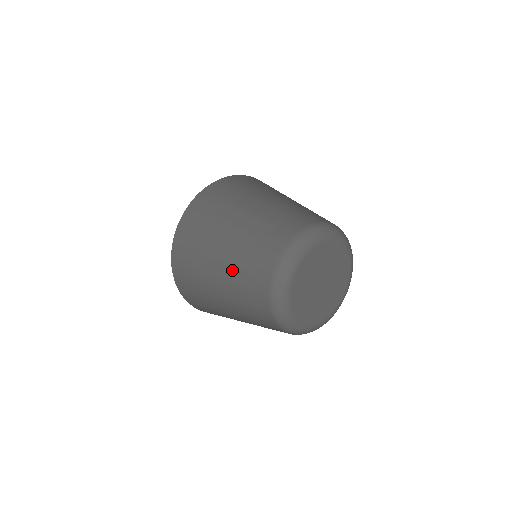
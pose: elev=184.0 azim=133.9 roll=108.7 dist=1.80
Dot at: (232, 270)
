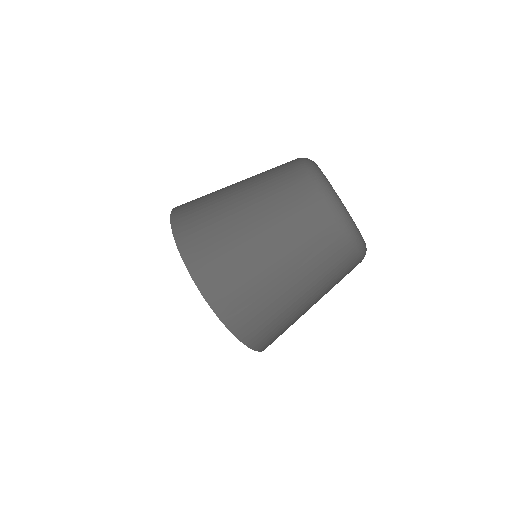
Dot at: (257, 189)
